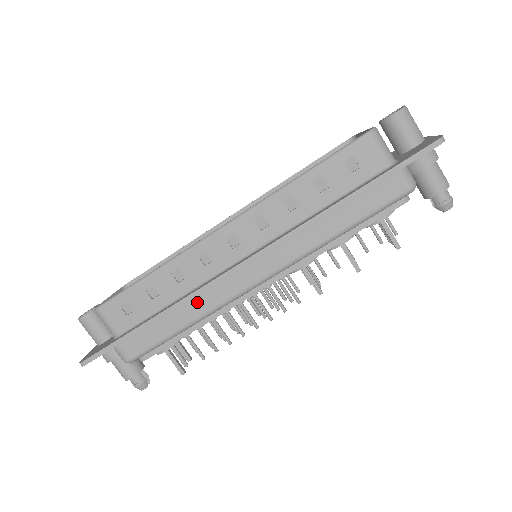
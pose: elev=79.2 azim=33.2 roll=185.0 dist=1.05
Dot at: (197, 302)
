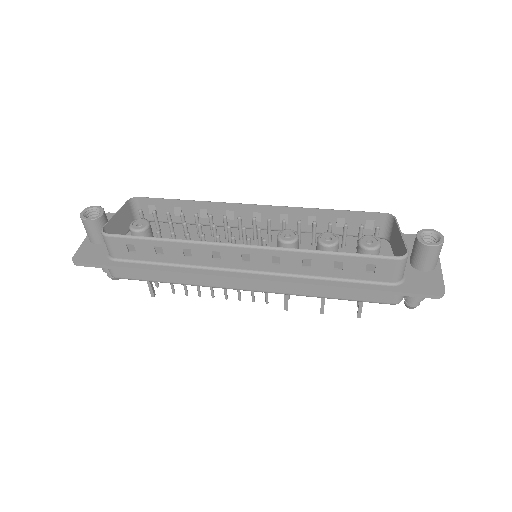
Dot at: (192, 276)
